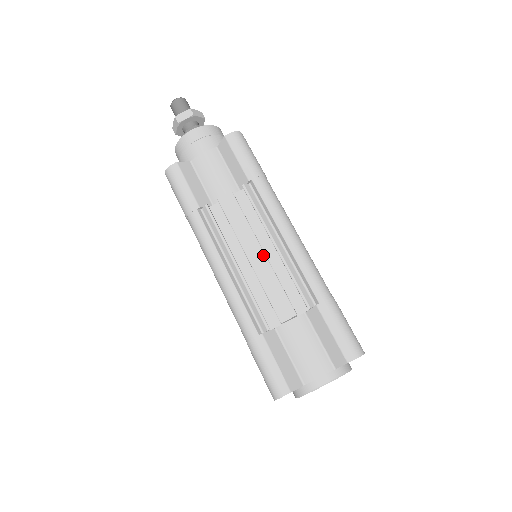
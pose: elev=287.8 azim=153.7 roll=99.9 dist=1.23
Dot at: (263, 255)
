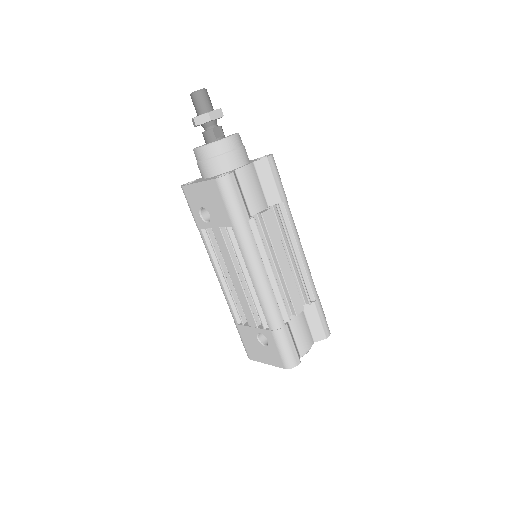
Dot at: (289, 264)
